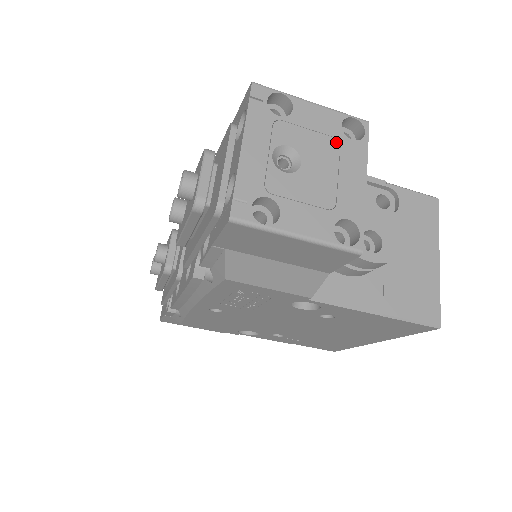
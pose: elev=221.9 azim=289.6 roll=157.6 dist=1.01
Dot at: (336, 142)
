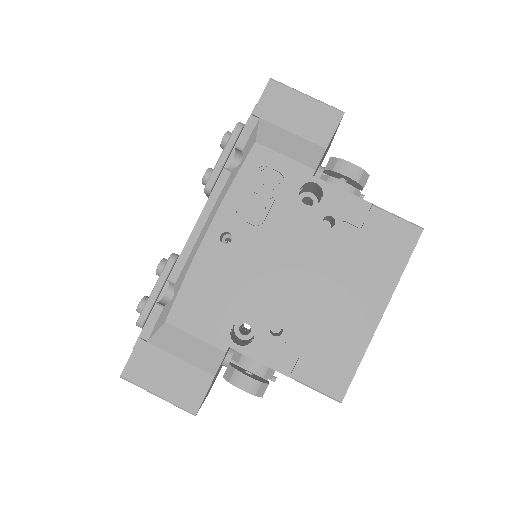
Dot at: occluded
